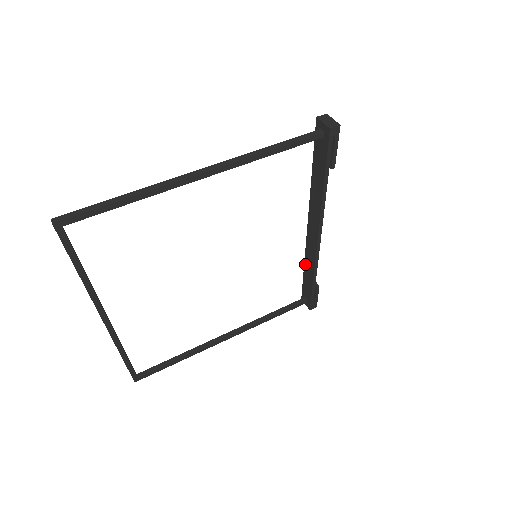
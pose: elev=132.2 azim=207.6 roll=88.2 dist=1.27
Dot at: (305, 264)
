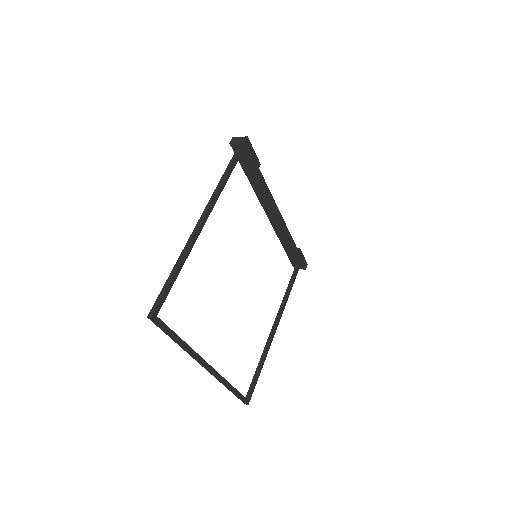
Dot at: (281, 242)
